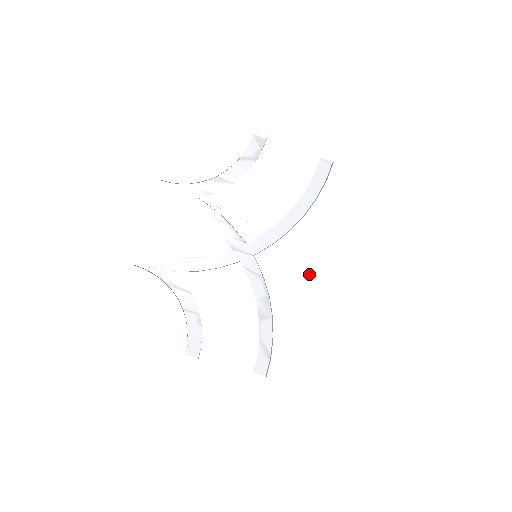
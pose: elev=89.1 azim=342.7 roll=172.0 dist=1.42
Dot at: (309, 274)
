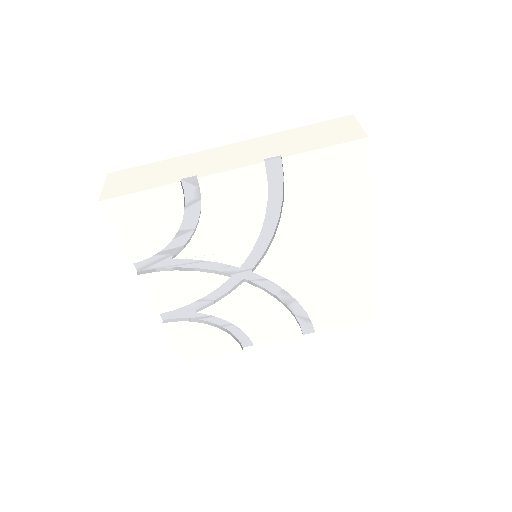
Dot at: (312, 260)
